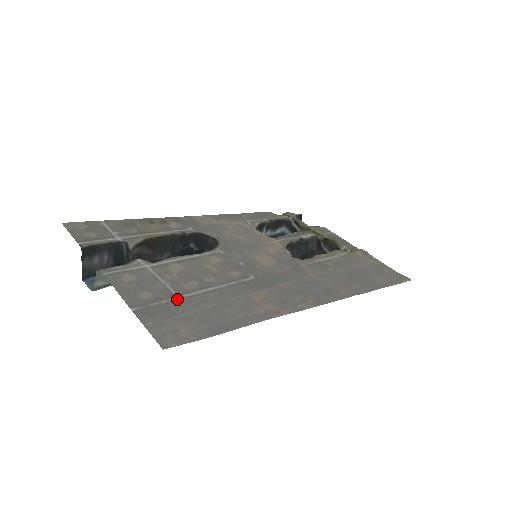
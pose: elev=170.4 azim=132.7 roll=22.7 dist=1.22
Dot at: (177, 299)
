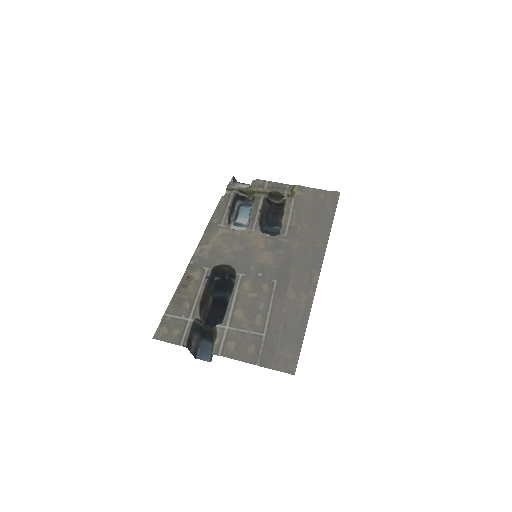
Dot at: (265, 337)
